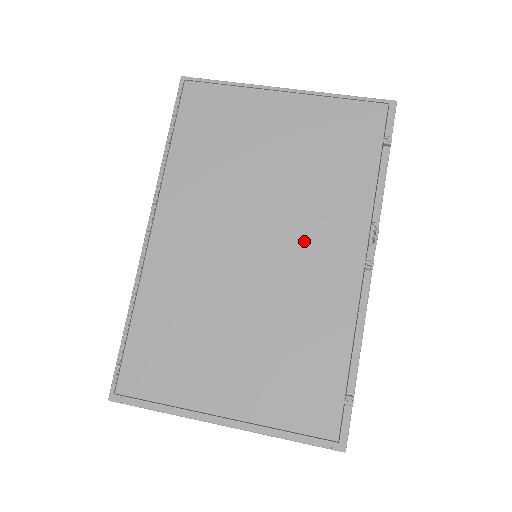
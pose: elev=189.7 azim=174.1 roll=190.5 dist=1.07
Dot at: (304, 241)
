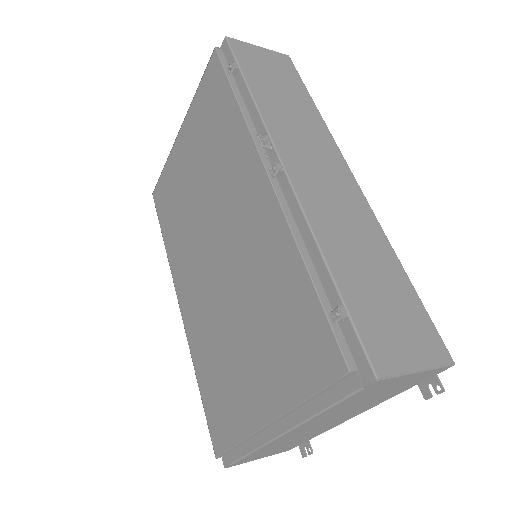
Dot at: (232, 210)
